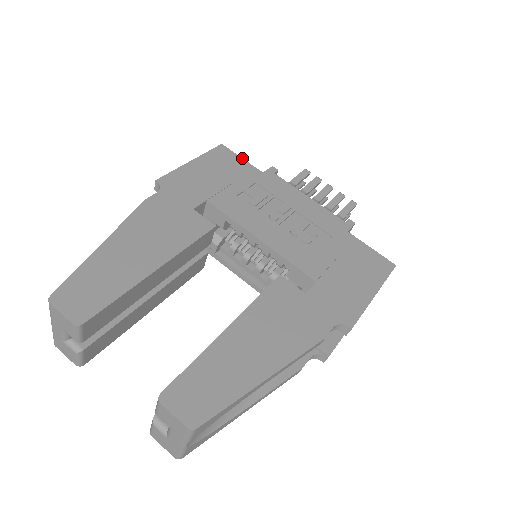
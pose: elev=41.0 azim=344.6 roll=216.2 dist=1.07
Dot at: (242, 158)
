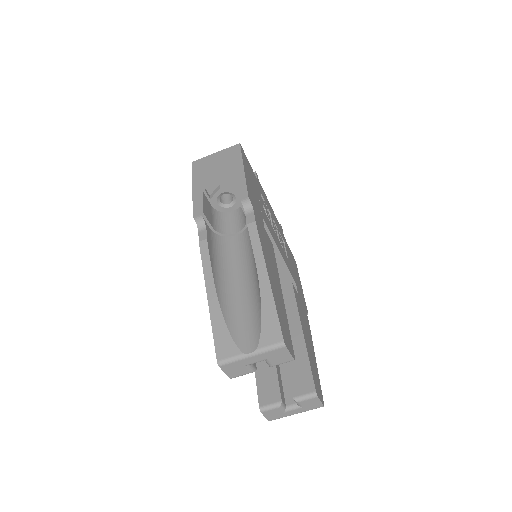
Dot at: occluded
